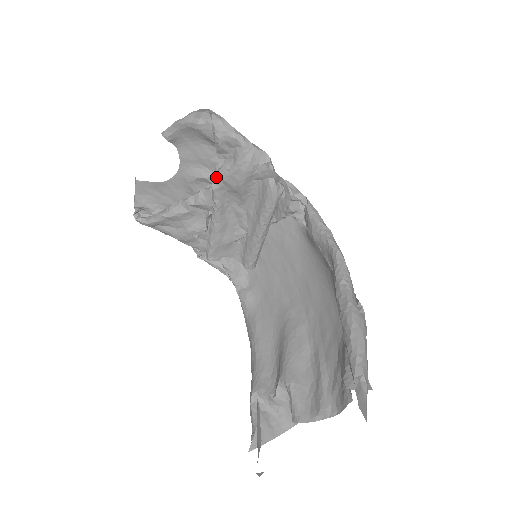
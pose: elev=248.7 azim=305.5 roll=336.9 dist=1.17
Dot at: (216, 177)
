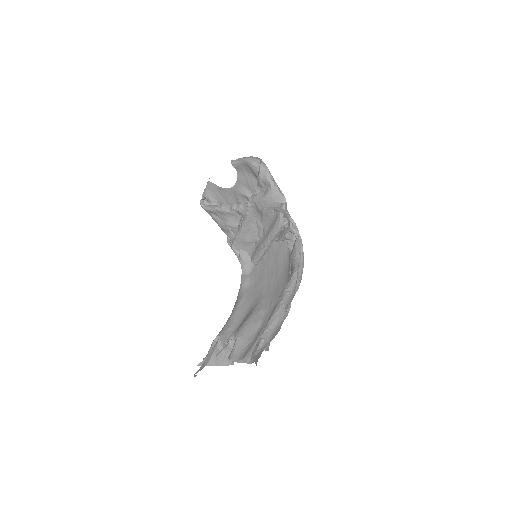
Dot at: (252, 199)
